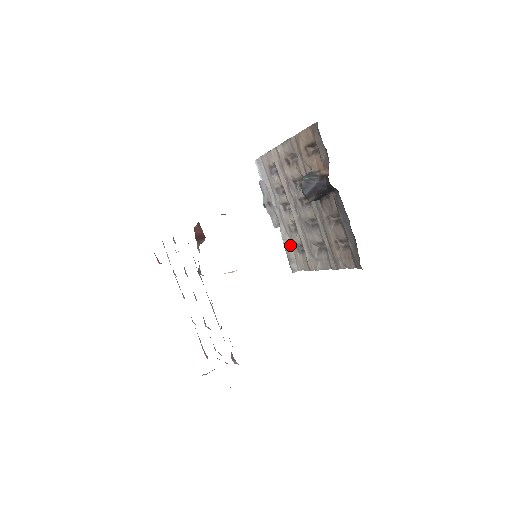
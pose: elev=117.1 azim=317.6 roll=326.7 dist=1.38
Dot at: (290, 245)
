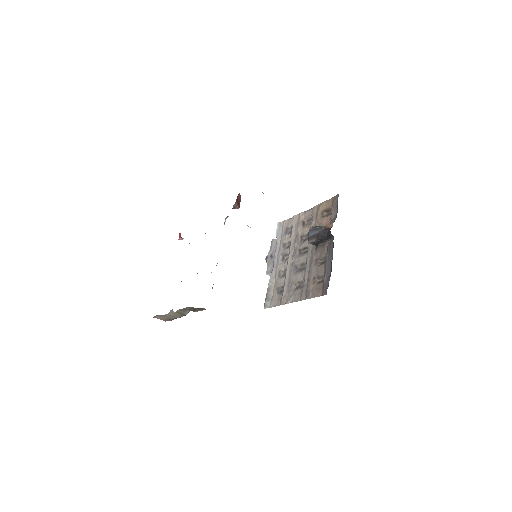
Dot at: (273, 287)
